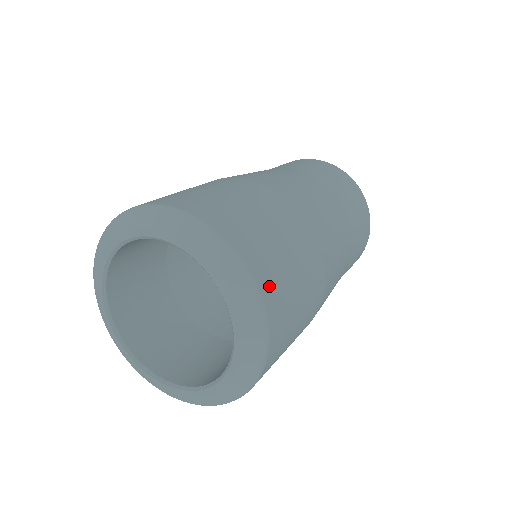
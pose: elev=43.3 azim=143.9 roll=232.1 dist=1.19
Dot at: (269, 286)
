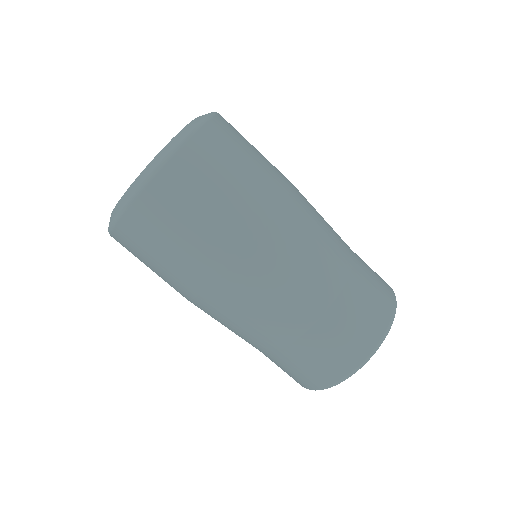
Dot at: (222, 128)
